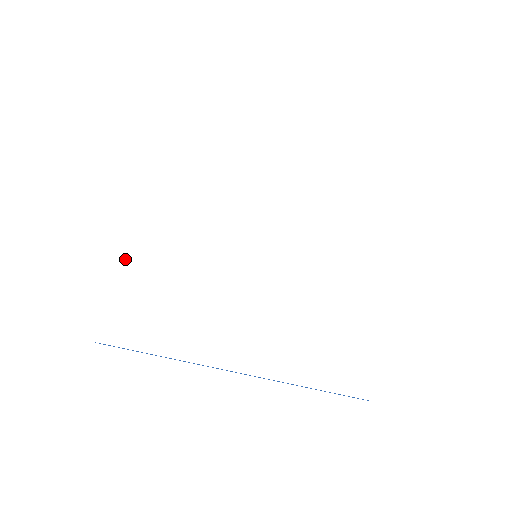
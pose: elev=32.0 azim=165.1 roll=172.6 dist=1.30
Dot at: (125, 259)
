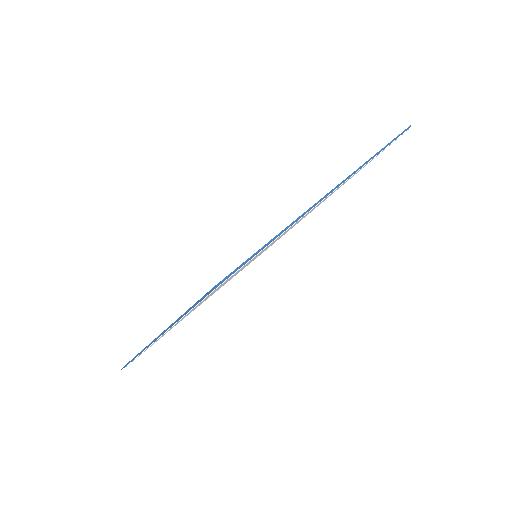
Dot at: occluded
